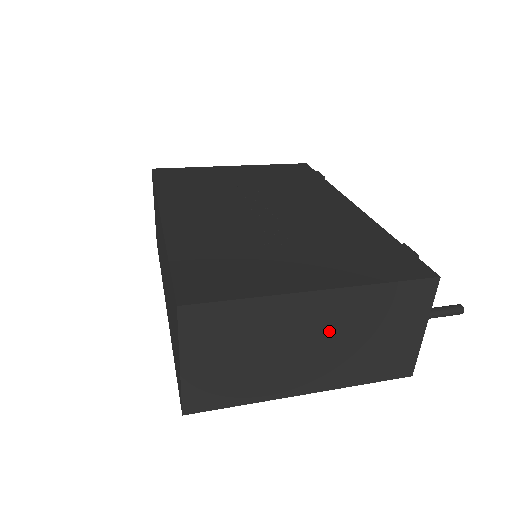
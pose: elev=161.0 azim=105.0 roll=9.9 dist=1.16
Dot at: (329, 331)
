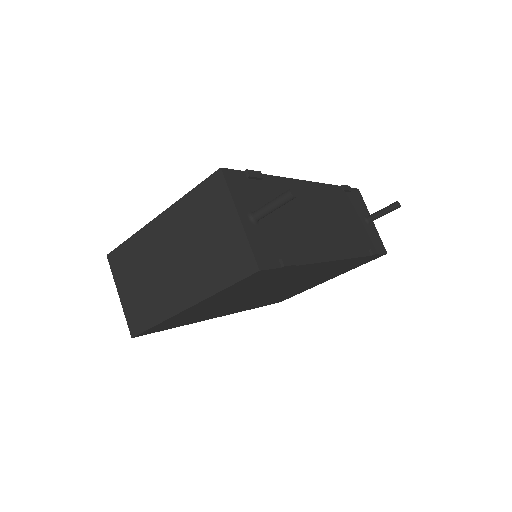
Dot at: (176, 246)
